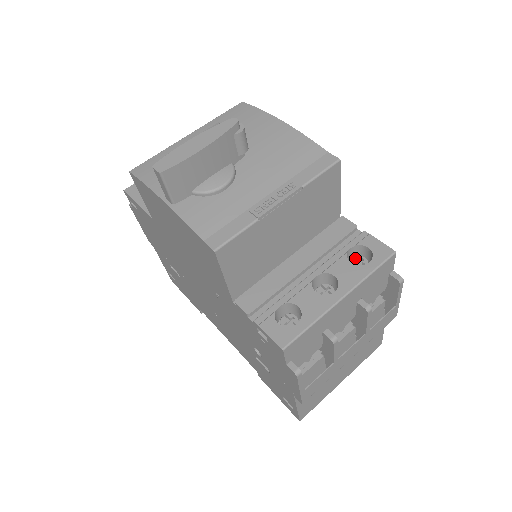
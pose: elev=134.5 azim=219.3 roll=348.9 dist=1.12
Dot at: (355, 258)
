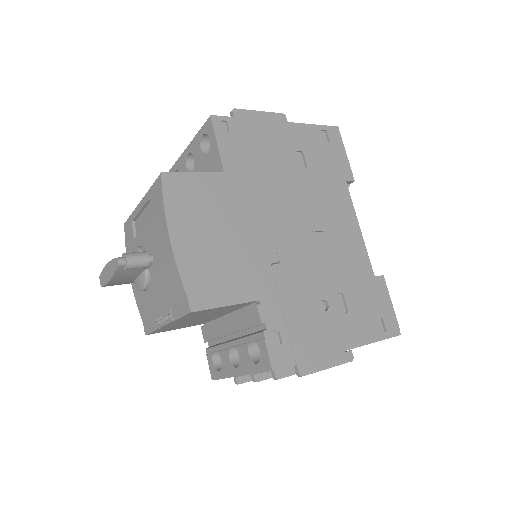
Dot at: occluded
